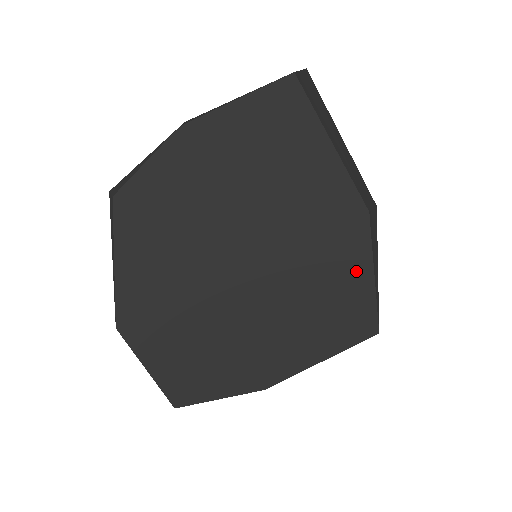
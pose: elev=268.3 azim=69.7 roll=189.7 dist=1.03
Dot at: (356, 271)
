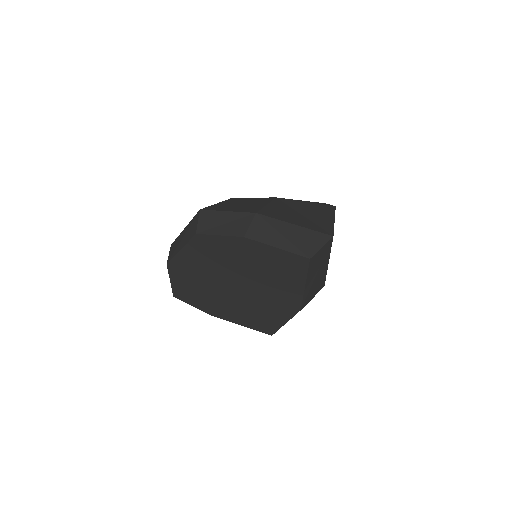
Dot at: (279, 318)
